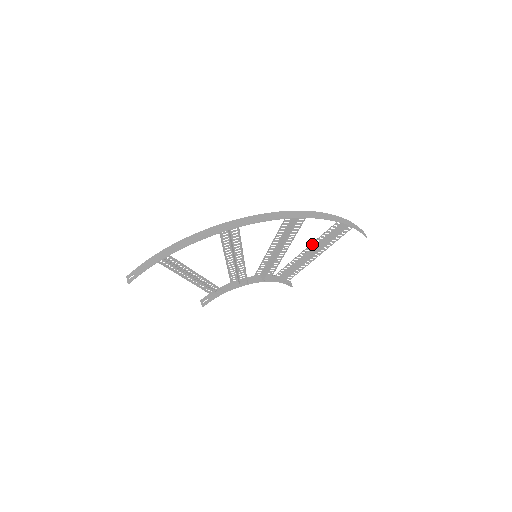
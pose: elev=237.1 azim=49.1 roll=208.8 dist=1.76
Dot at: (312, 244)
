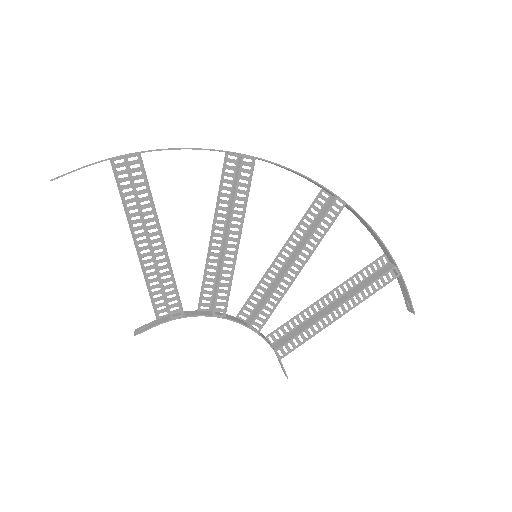
Dot at: (336, 291)
